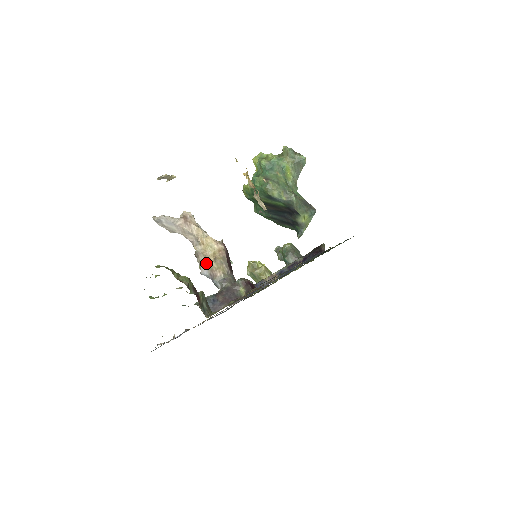
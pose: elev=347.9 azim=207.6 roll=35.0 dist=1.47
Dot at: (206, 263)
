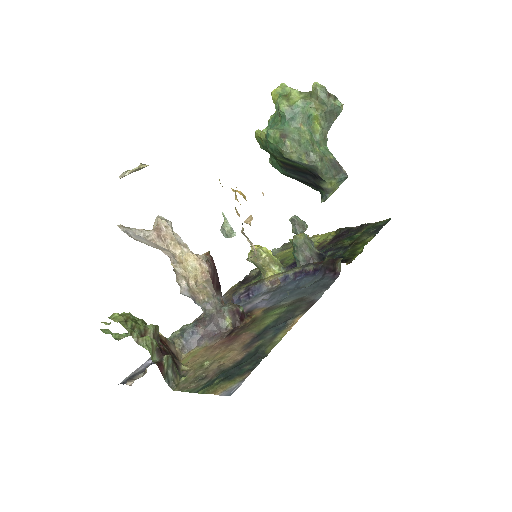
Dot at: (186, 285)
